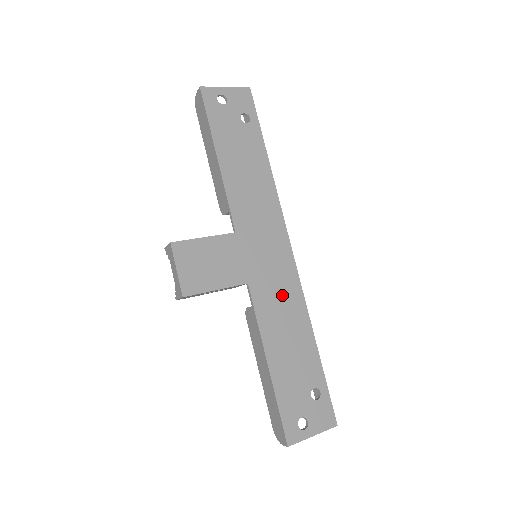
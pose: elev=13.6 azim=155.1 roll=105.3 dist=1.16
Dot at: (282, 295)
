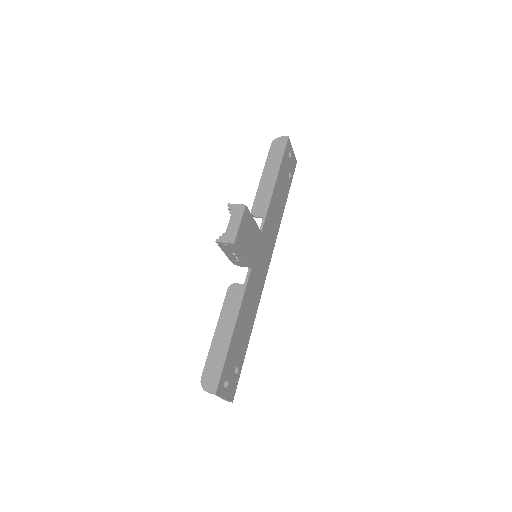
Dot at: (255, 292)
